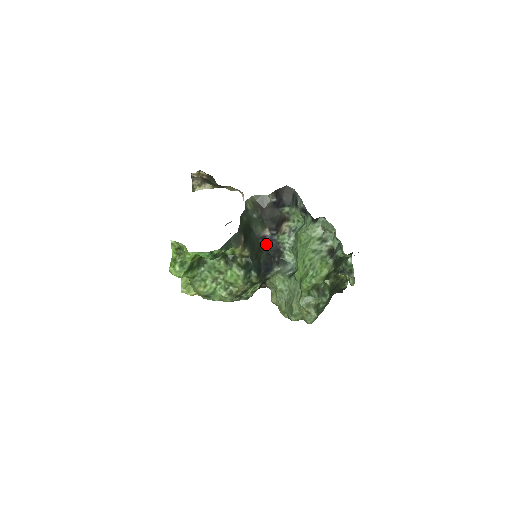
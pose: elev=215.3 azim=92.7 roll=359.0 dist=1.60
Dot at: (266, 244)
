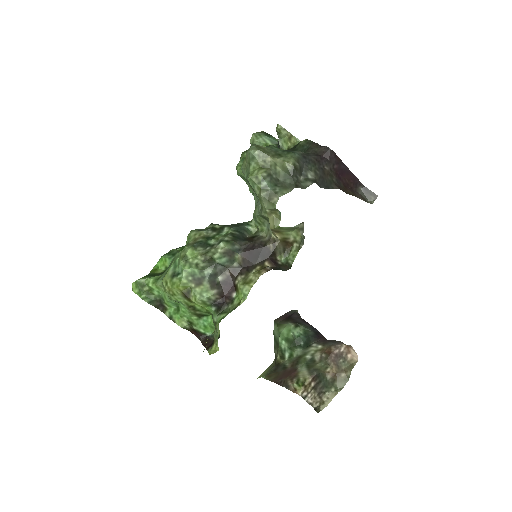
Dot at: occluded
